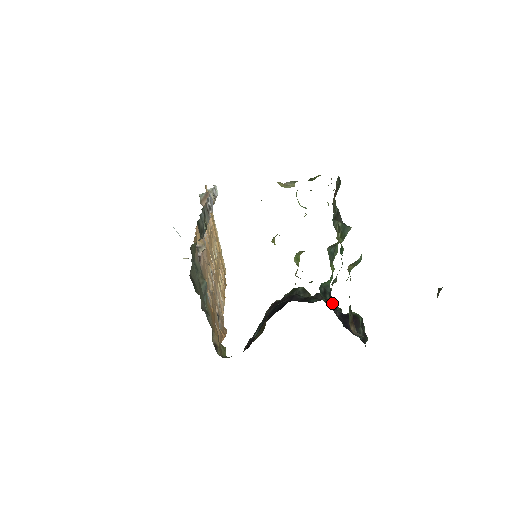
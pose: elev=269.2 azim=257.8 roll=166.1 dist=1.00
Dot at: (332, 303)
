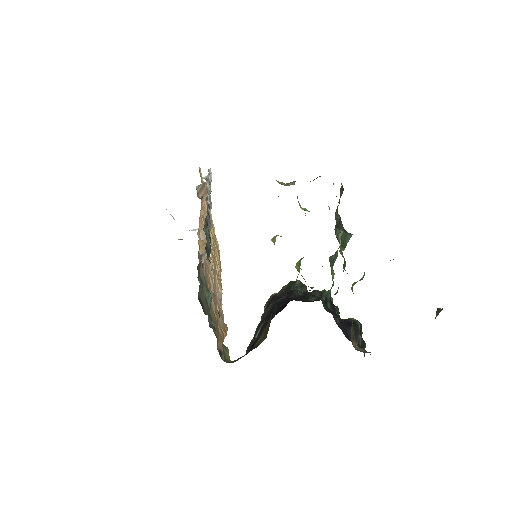
Dot at: (333, 314)
